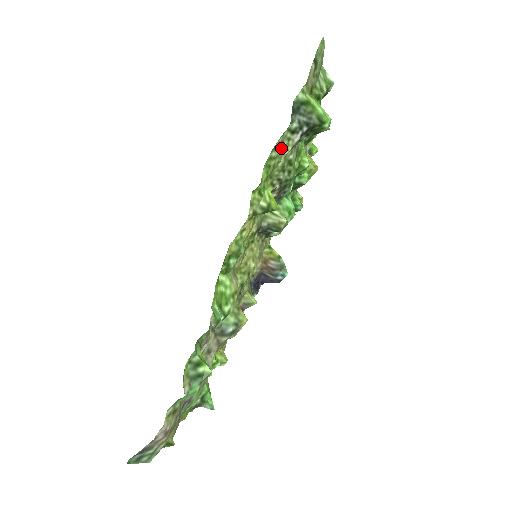
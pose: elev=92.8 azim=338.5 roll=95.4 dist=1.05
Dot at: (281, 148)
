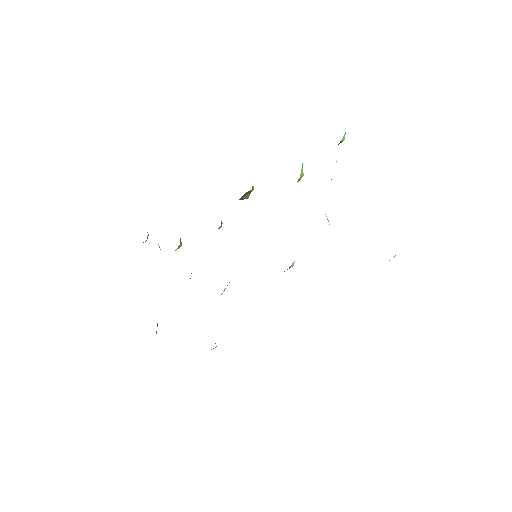
Dot at: occluded
